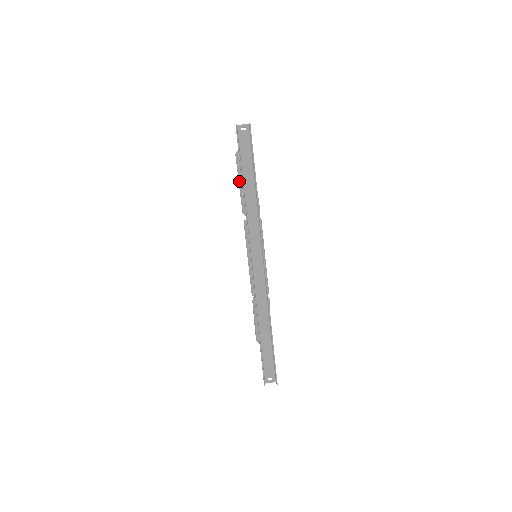
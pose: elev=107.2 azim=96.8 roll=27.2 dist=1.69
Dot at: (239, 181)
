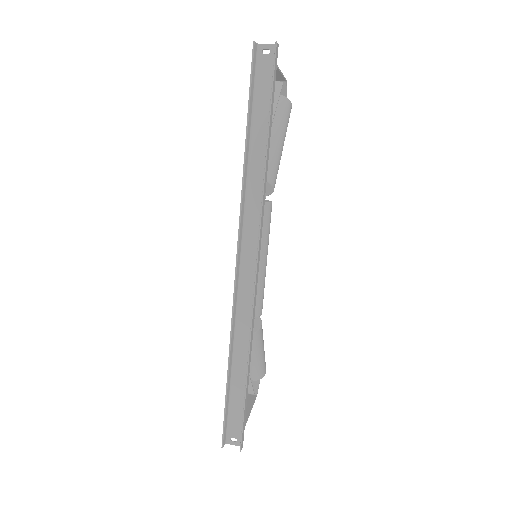
Dot at: occluded
